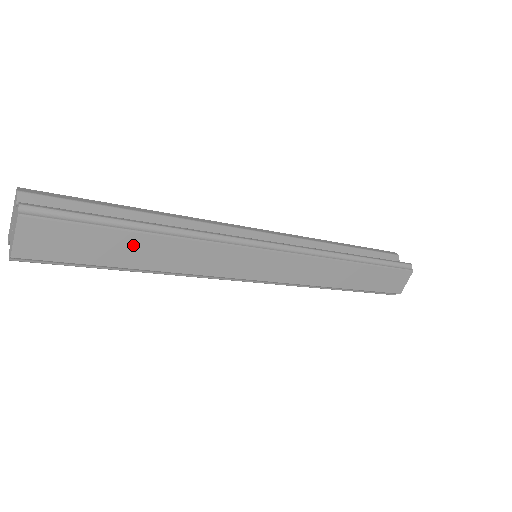
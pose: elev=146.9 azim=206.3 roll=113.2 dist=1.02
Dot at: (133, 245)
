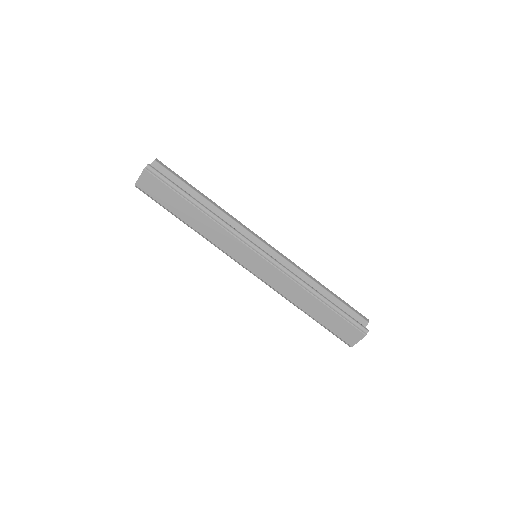
Dot at: (186, 208)
